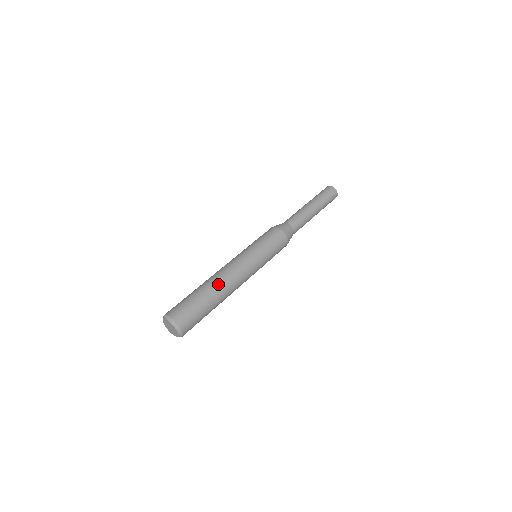
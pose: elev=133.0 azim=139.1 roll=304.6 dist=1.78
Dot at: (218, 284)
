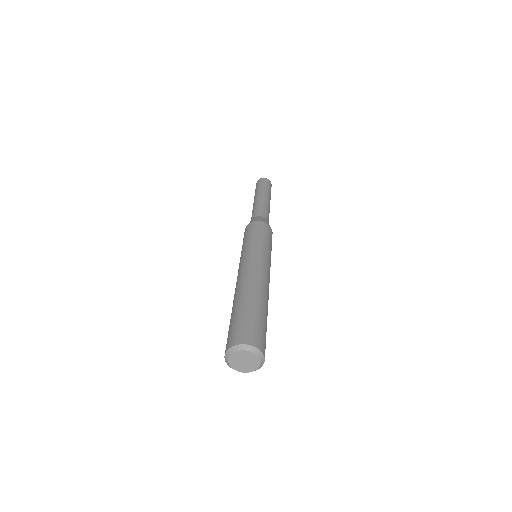
Dot at: (268, 299)
